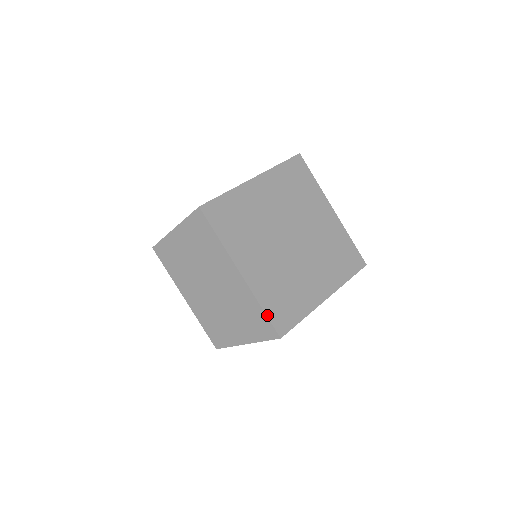
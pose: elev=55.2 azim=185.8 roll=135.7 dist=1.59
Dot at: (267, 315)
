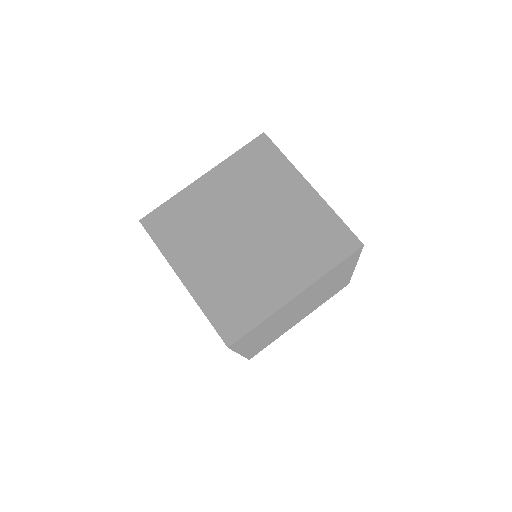
Dot at: (211, 323)
